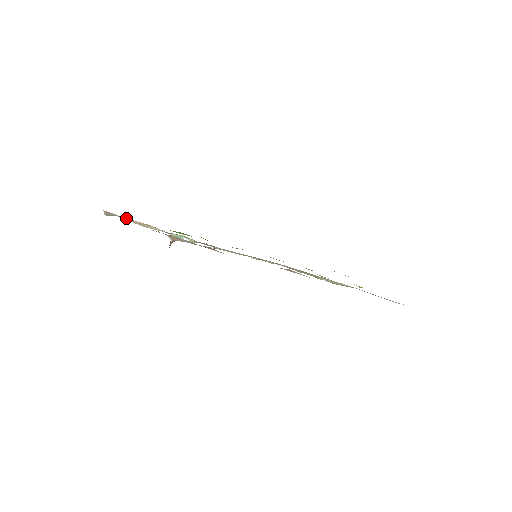
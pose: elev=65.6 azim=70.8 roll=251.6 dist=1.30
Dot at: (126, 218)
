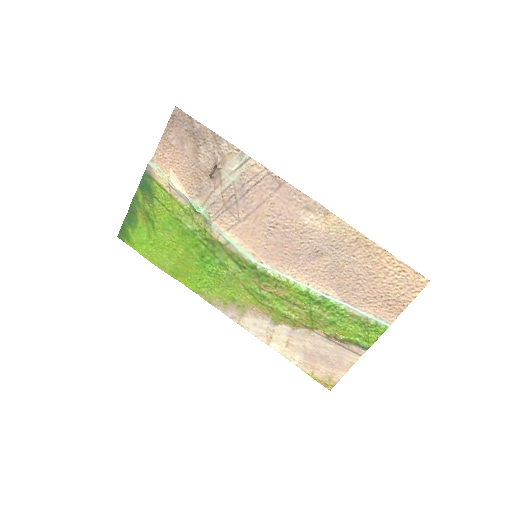
Dot at: (168, 168)
